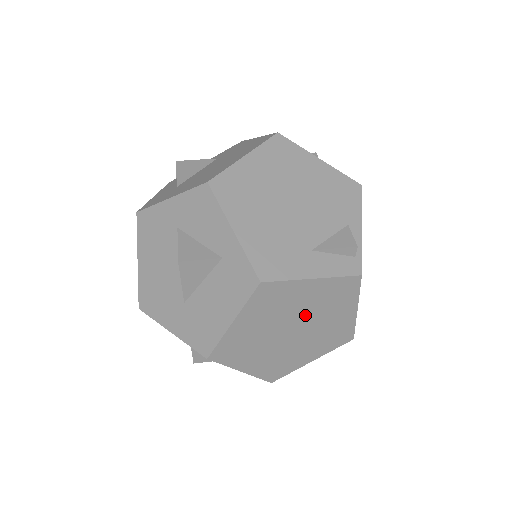
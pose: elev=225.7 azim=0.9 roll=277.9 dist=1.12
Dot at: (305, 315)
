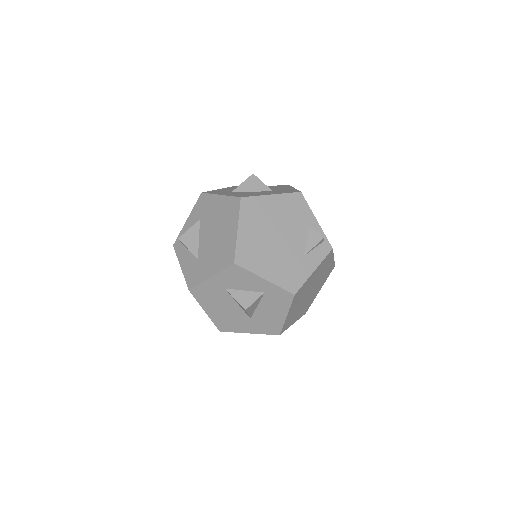
Dot at: (314, 283)
